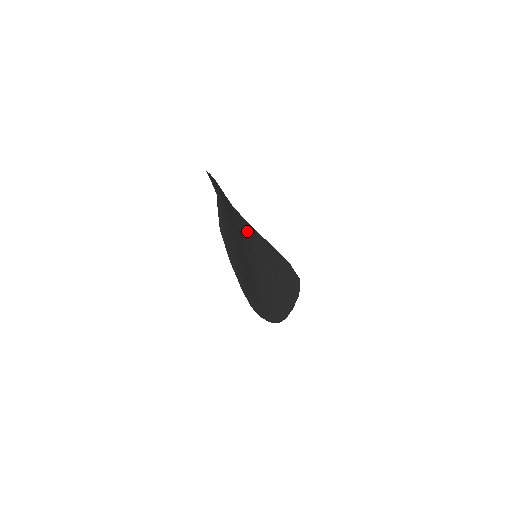
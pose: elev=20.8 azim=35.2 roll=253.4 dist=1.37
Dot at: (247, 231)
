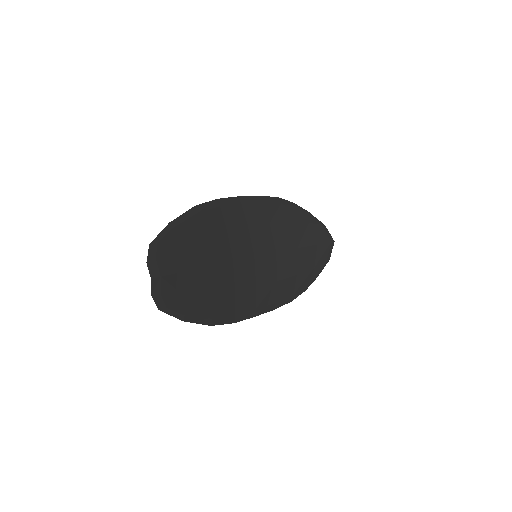
Dot at: (253, 223)
